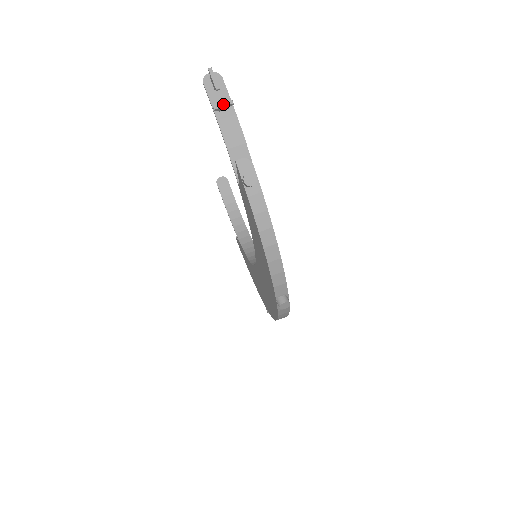
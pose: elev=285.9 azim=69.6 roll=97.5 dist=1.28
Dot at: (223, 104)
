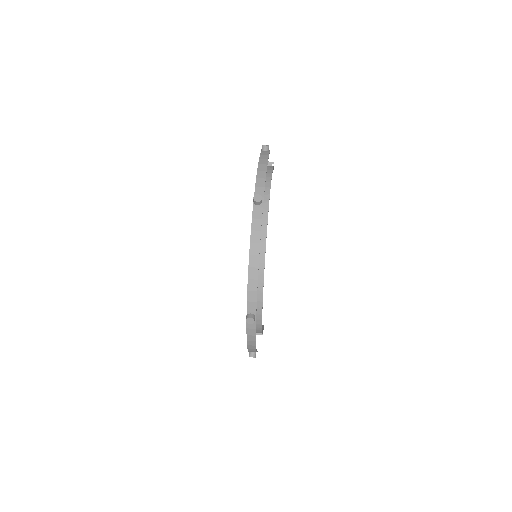
Dot at: (269, 162)
